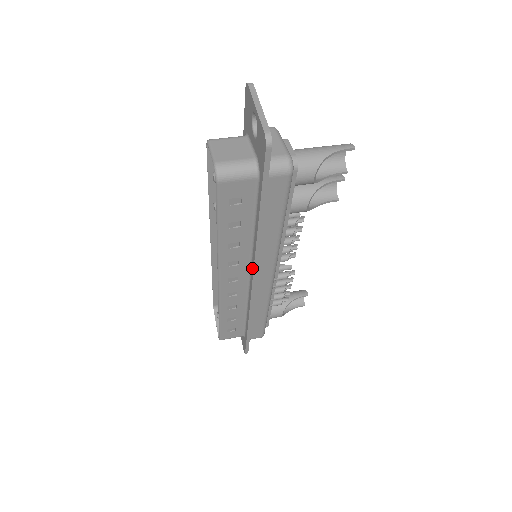
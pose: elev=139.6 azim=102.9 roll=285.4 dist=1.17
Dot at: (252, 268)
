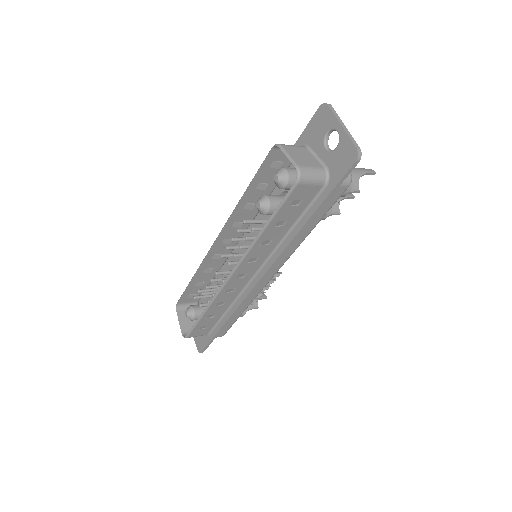
Dot at: (267, 266)
